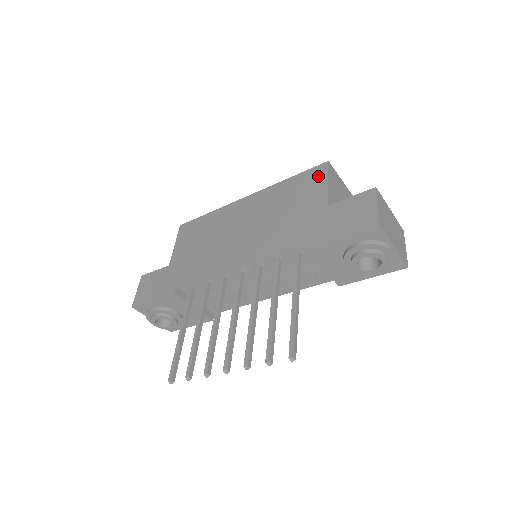
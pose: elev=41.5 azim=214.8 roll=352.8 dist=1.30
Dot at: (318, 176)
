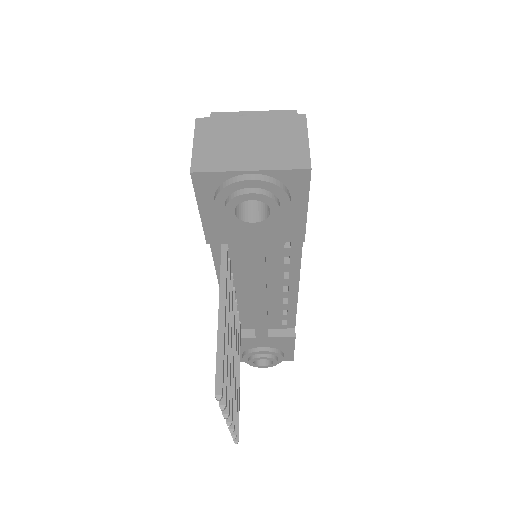
Dot at: occluded
